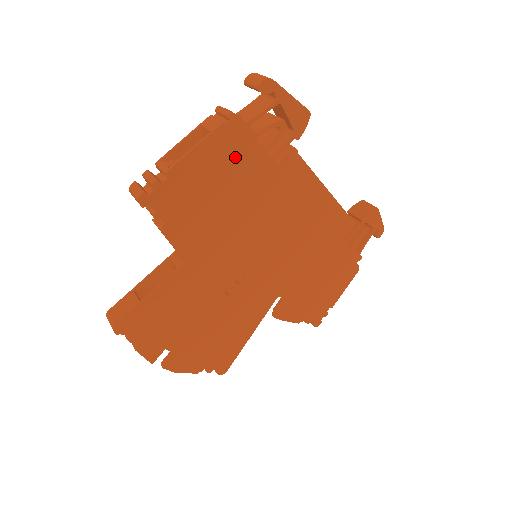
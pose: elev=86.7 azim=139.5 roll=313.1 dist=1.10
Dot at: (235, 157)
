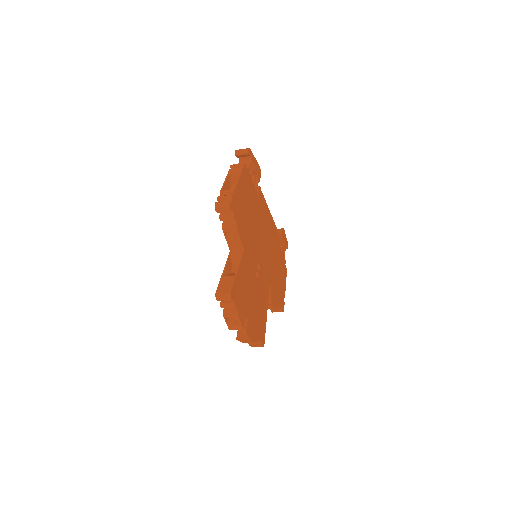
Dot at: (248, 187)
